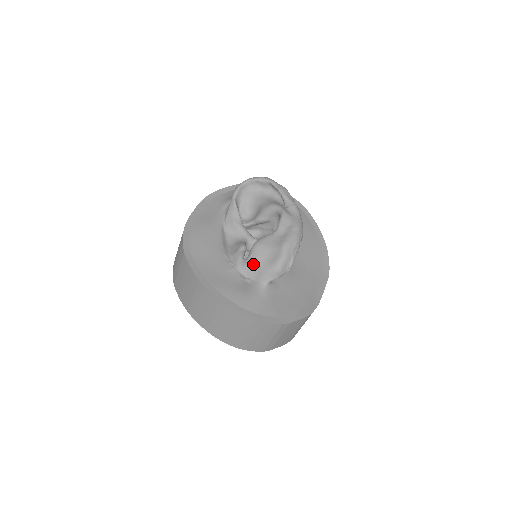
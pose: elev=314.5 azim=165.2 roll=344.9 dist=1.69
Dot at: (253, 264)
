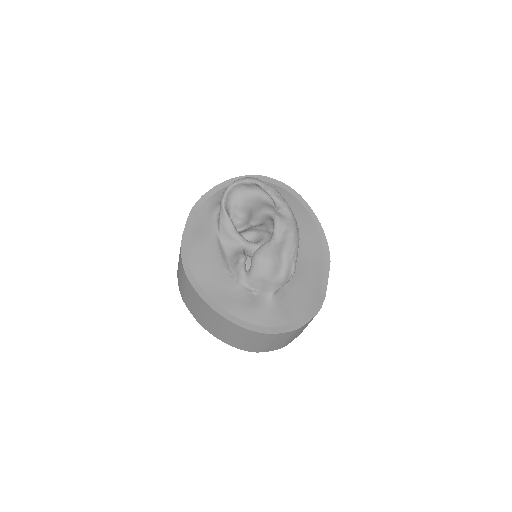
Dot at: (256, 277)
